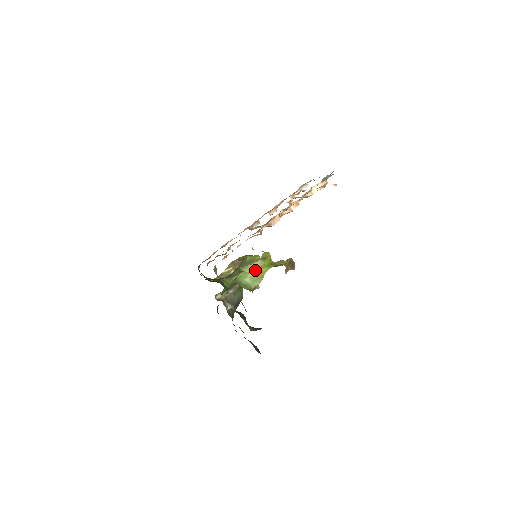
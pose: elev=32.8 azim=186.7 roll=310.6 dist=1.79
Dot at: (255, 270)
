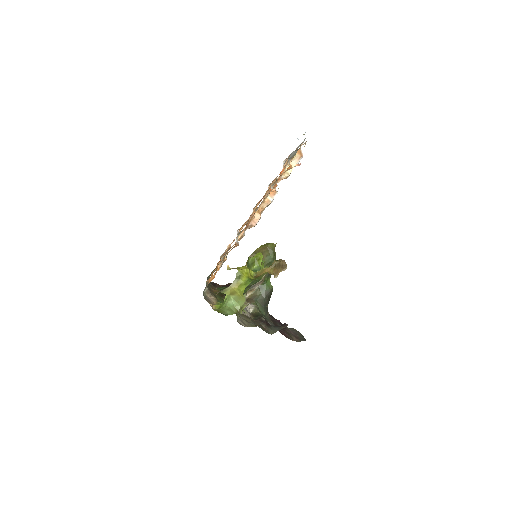
Dot at: (234, 291)
